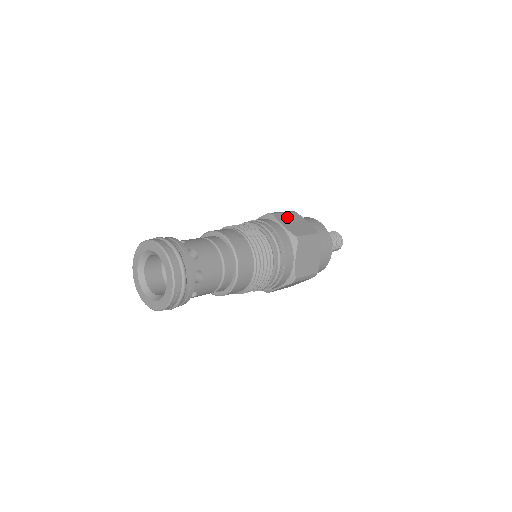
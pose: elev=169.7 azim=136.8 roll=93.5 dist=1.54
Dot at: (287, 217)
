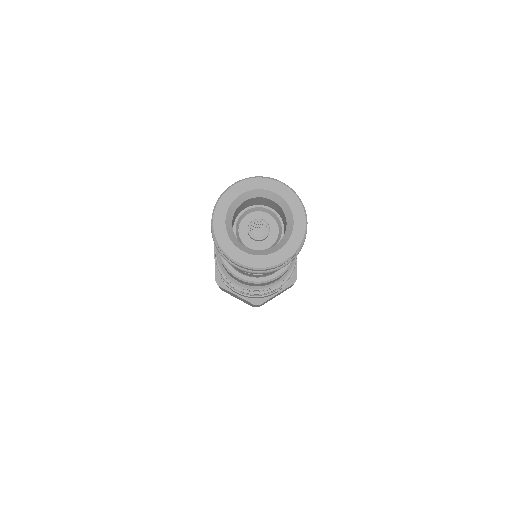
Dot at: occluded
